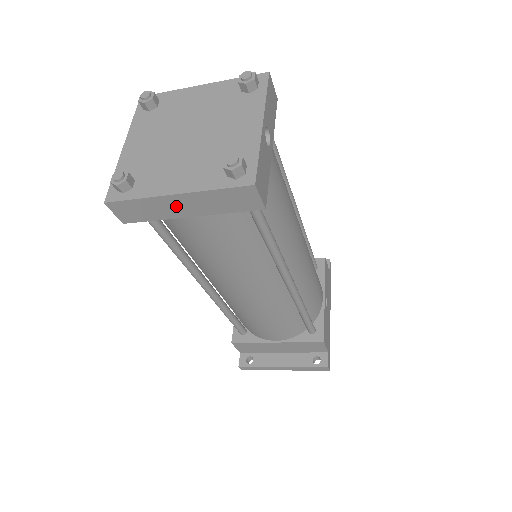
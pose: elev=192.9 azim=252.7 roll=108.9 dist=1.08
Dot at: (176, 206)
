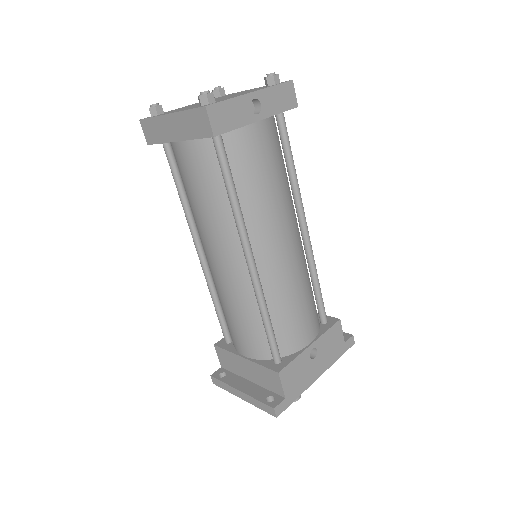
Dot at: (170, 127)
